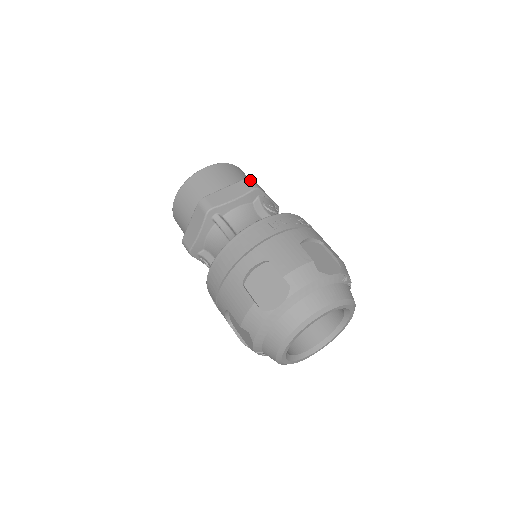
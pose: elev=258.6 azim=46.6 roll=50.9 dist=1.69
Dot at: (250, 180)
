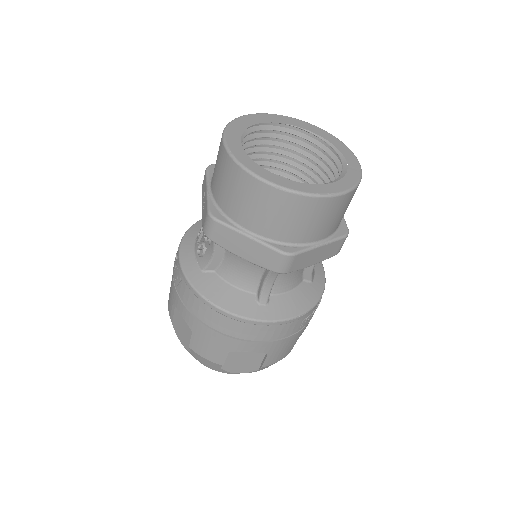
Dot at: occluded
